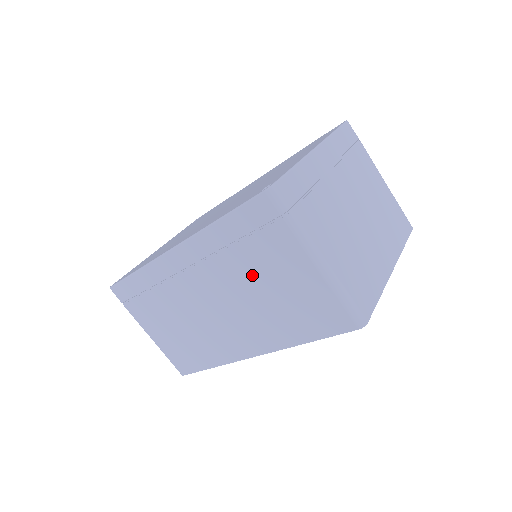
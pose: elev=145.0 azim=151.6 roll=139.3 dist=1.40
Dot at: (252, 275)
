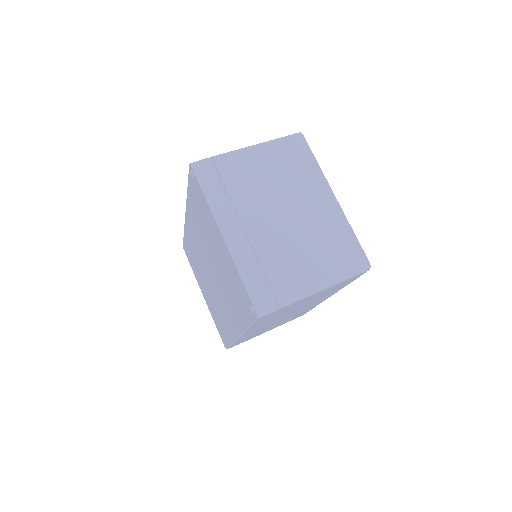
Dot at: occluded
